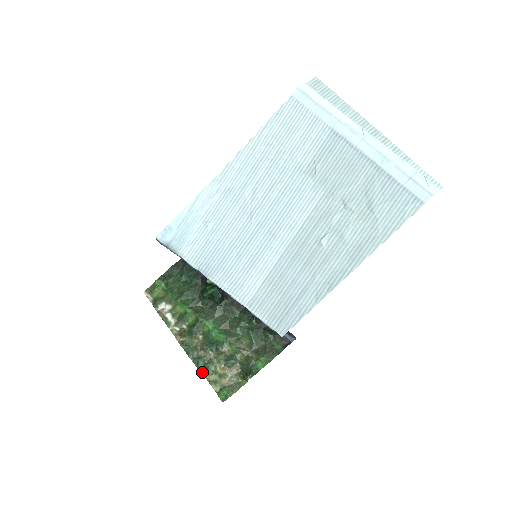
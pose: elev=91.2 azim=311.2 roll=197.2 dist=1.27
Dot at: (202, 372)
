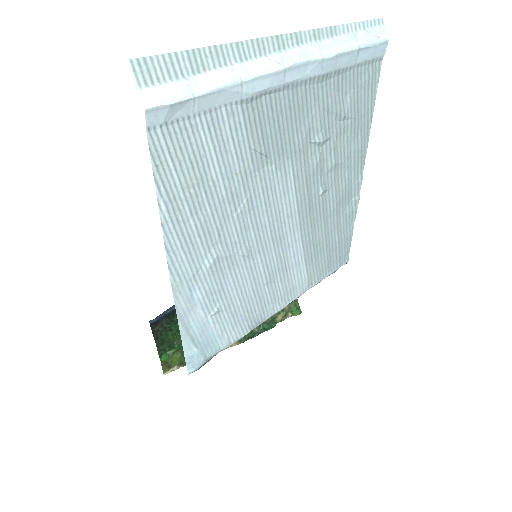
Dot at: (273, 327)
